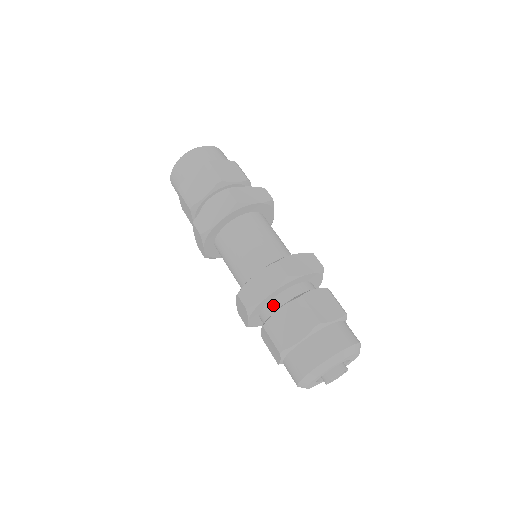
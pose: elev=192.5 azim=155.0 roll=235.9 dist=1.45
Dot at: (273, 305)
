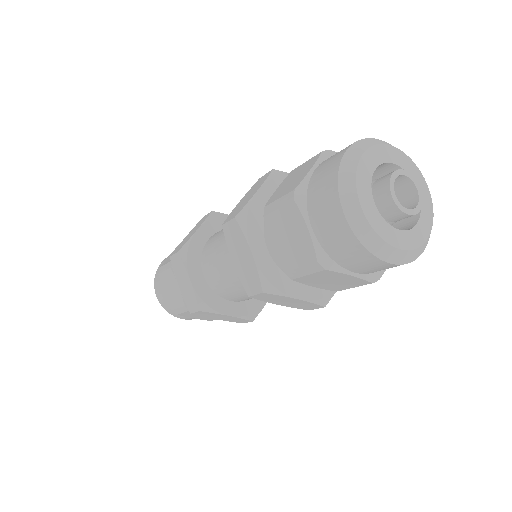
Dot at: occluded
